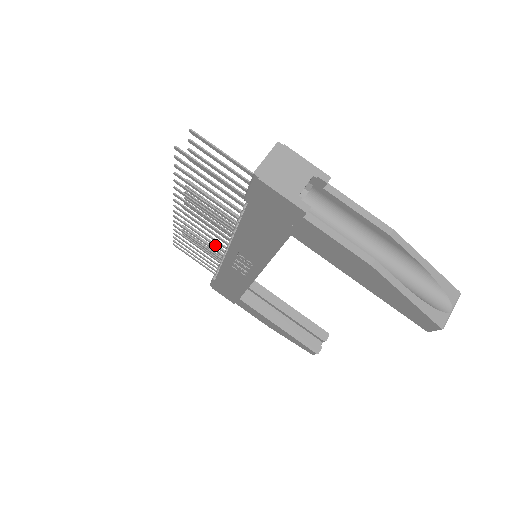
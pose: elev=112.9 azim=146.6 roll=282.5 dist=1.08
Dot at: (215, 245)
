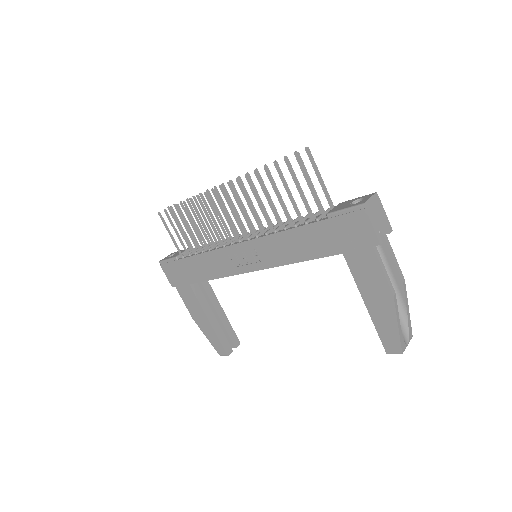
Dot at: (225, 232)
